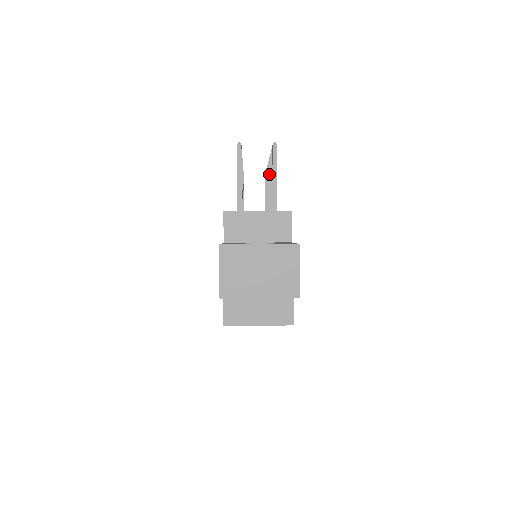
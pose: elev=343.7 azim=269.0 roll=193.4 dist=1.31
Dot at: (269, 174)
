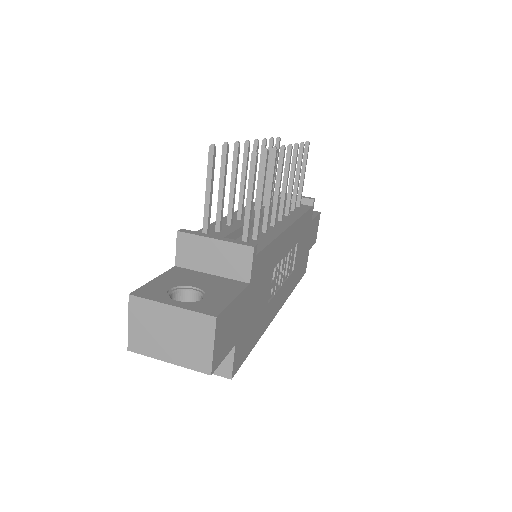
Dot at: (278, 167)
